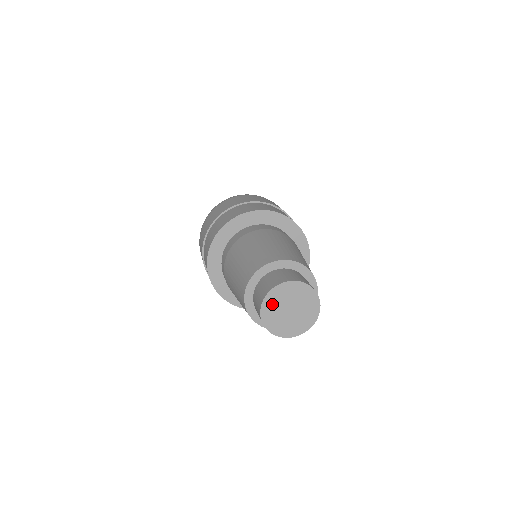
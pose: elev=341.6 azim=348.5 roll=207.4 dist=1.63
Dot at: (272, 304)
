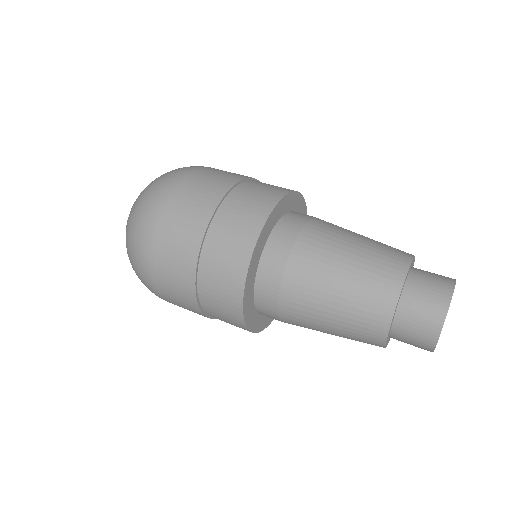
Dot at: occluded
